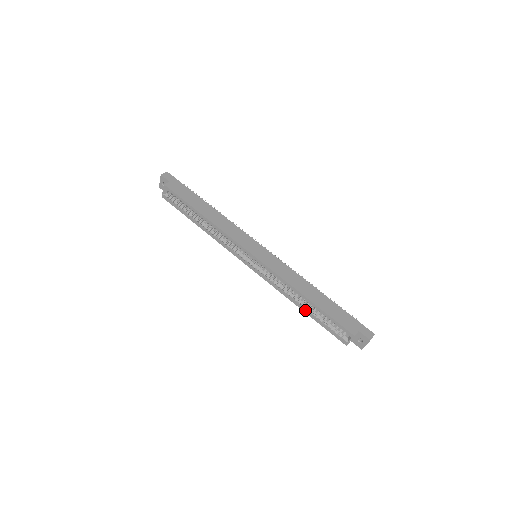
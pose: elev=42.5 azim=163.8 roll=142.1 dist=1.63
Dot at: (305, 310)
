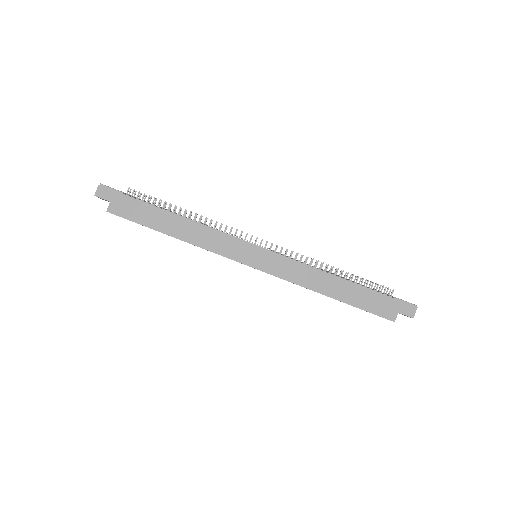
Dot at: occluded
